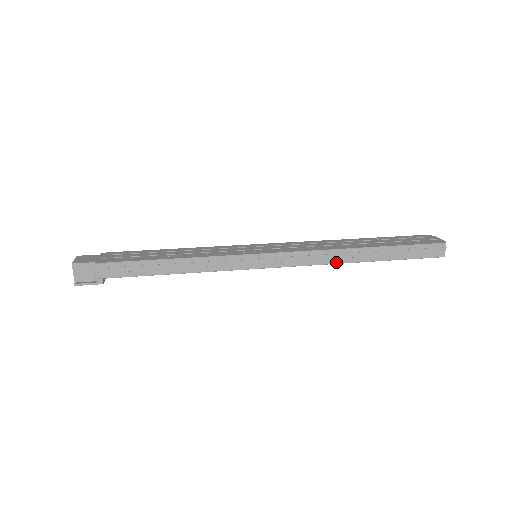
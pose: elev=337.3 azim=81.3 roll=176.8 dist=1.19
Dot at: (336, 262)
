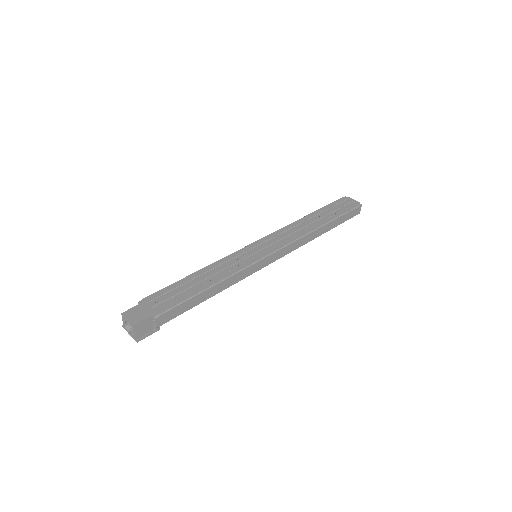
Dot at: occluded
